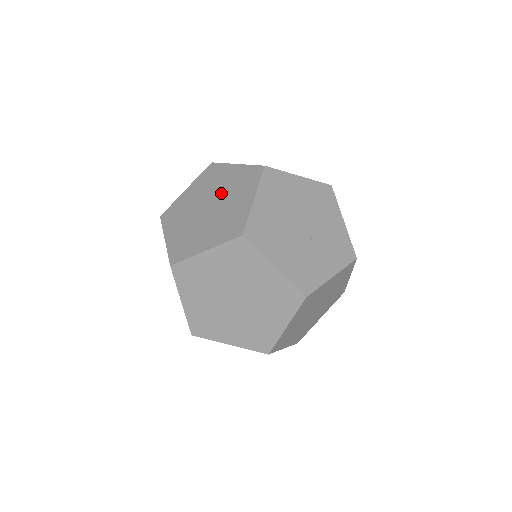
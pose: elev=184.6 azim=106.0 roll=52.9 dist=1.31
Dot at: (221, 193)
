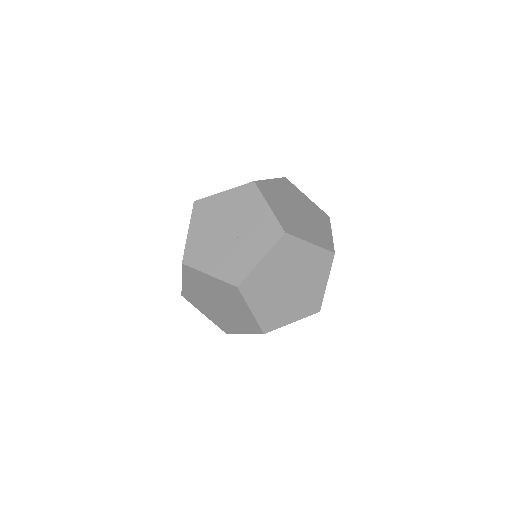
Dot at: occluded
